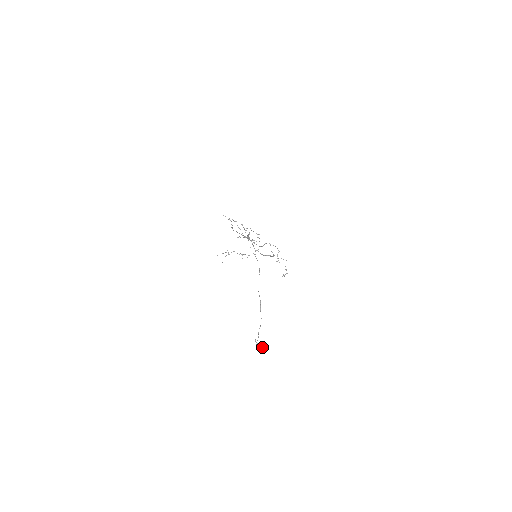
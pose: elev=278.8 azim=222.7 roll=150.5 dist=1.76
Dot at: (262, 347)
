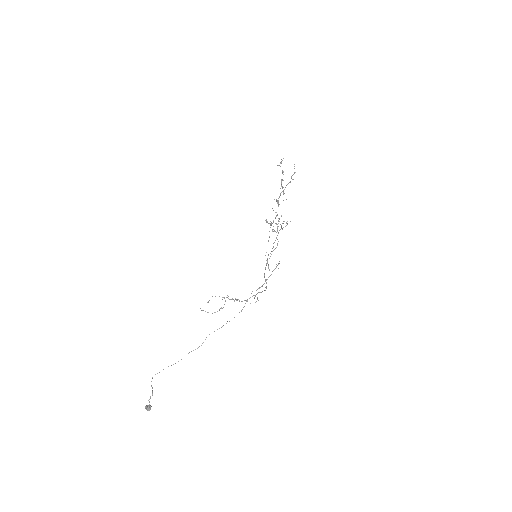
Dot at: (150, 409)
